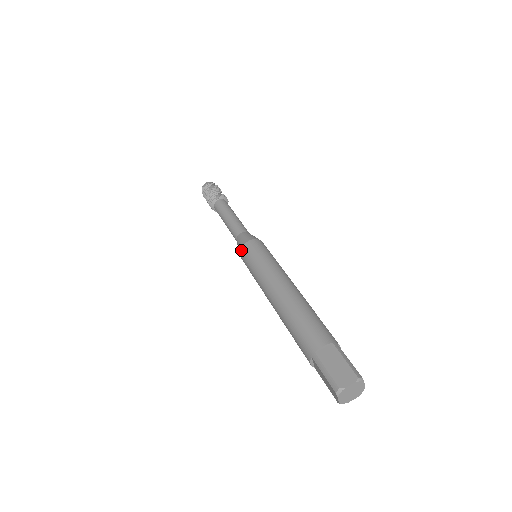
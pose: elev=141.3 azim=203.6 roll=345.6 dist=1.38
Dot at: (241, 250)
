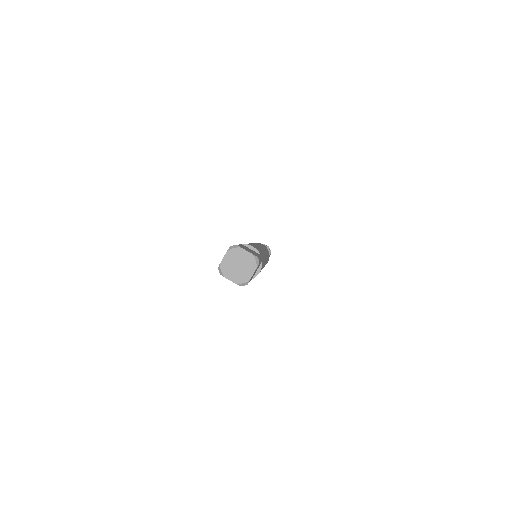
Dot at: occluded
